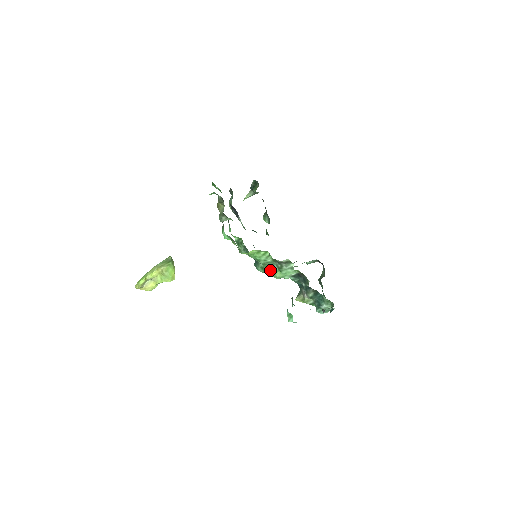
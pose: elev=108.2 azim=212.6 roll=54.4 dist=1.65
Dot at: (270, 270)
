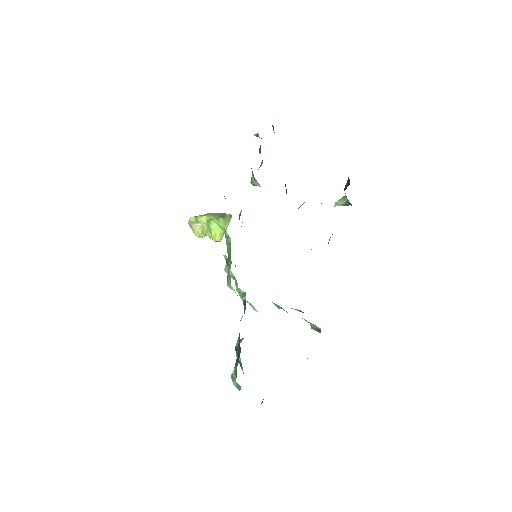
Dot at: (227, 269)
